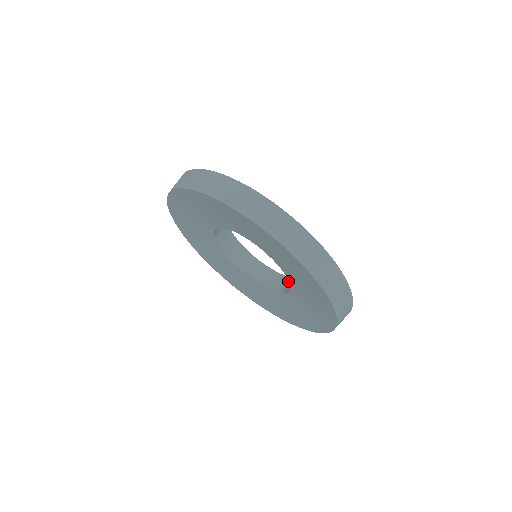
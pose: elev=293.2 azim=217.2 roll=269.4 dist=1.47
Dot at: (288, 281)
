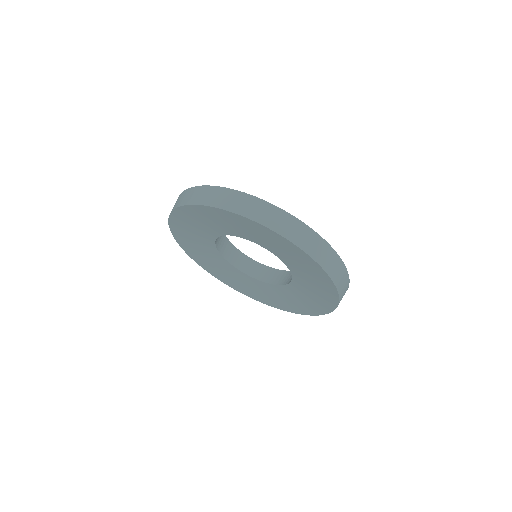
Dot at: (270, 271)
